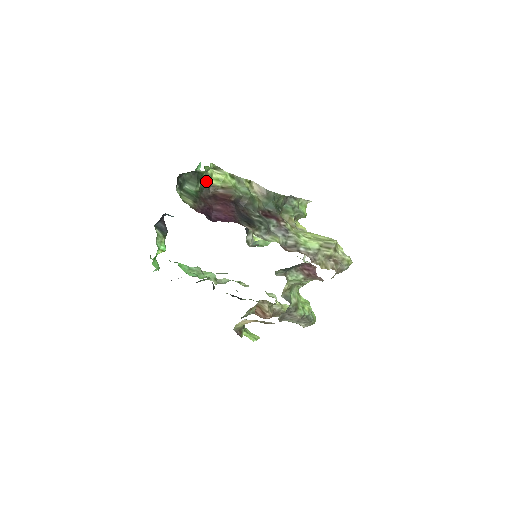
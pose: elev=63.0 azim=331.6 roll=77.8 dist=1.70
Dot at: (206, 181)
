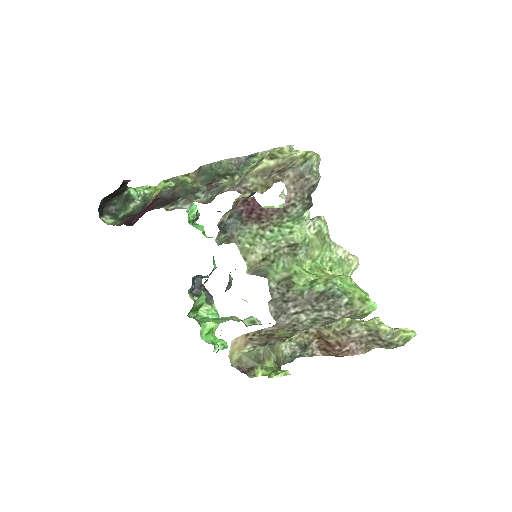
Dot at: (144, 201)
